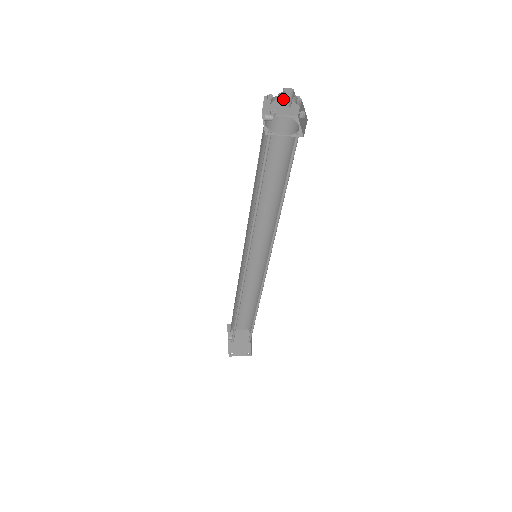
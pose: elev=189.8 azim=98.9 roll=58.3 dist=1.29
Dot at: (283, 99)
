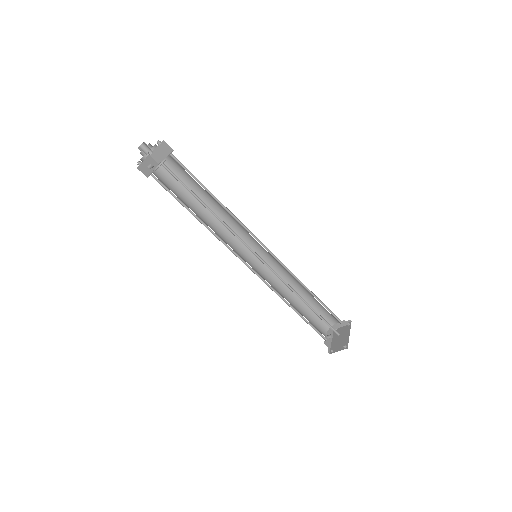
Dot at: (143, 151)
